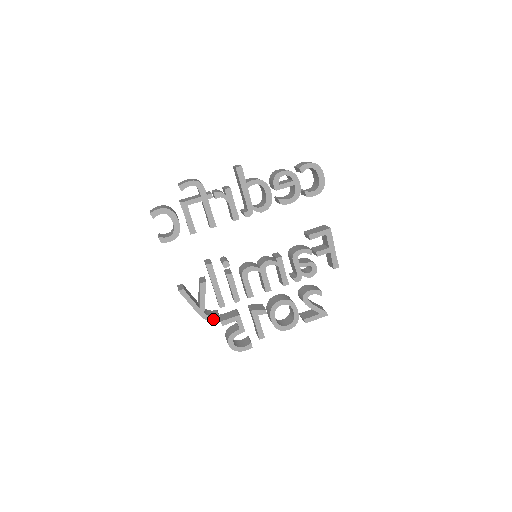
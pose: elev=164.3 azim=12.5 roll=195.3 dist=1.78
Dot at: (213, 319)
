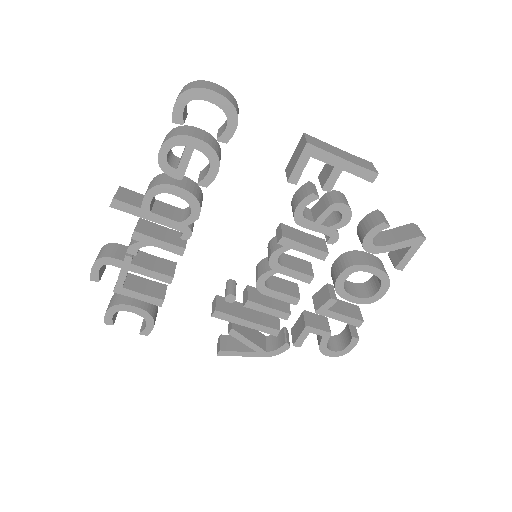
Dot at: (282, 349)
